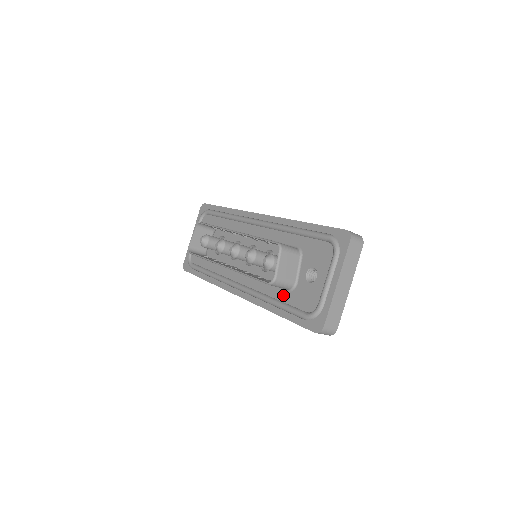
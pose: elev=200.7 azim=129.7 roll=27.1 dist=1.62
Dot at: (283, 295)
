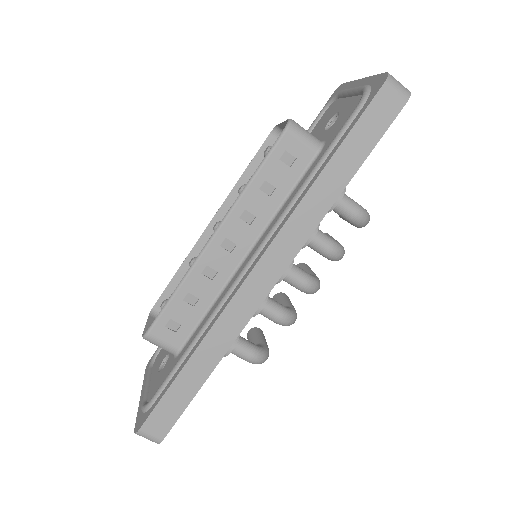
Dot at: (317, 161)
